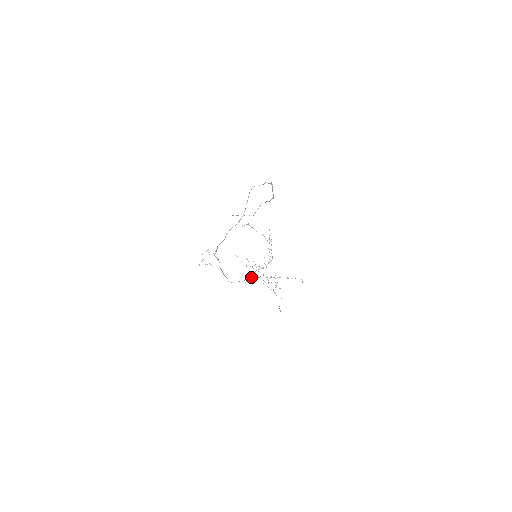
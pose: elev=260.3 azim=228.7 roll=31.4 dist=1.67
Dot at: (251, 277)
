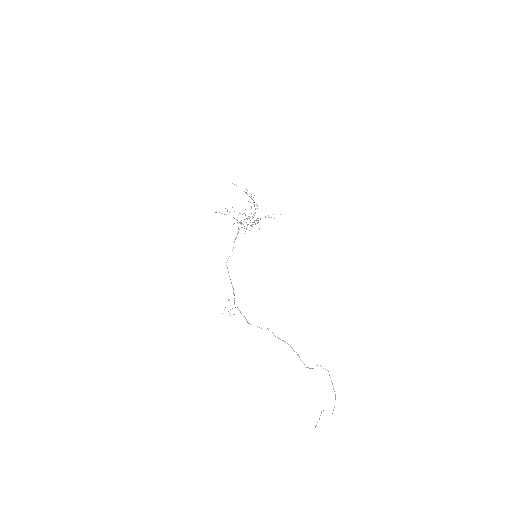
Dot at: (237, 234)
